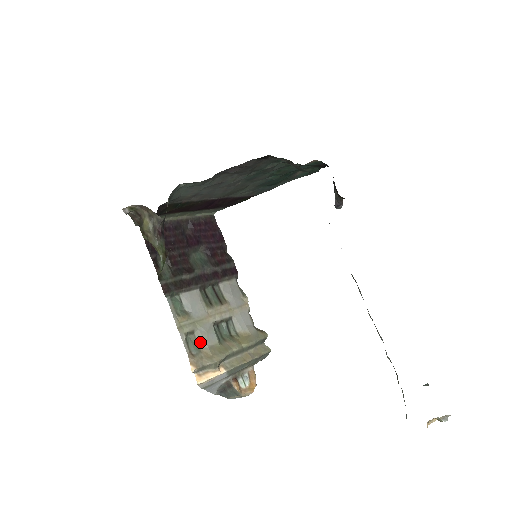
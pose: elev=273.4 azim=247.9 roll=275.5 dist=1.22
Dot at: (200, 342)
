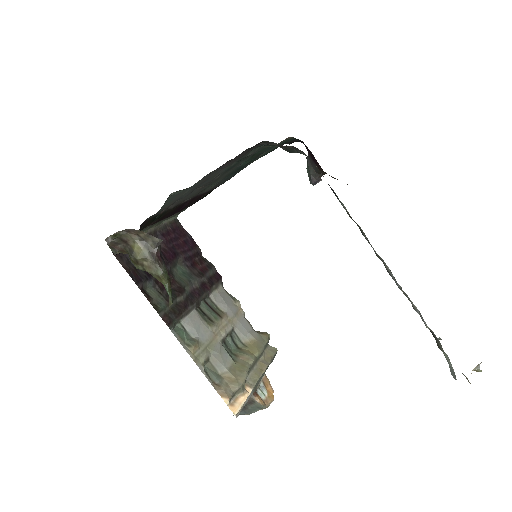
Dot at: (218, 368)
